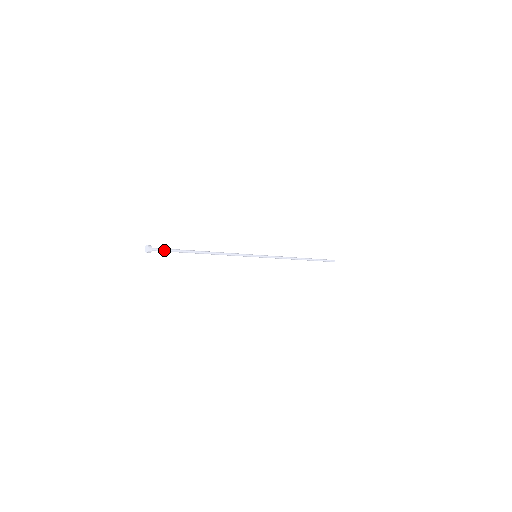
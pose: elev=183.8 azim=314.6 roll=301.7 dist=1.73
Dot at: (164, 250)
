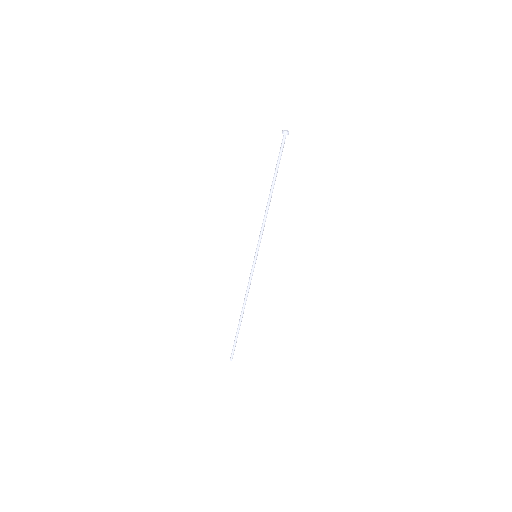
Dot at: occluded
